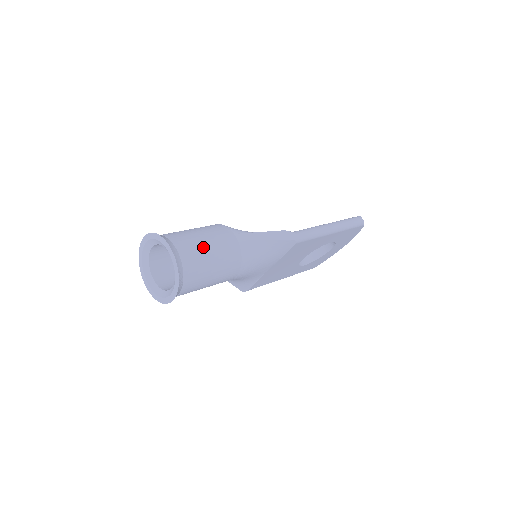
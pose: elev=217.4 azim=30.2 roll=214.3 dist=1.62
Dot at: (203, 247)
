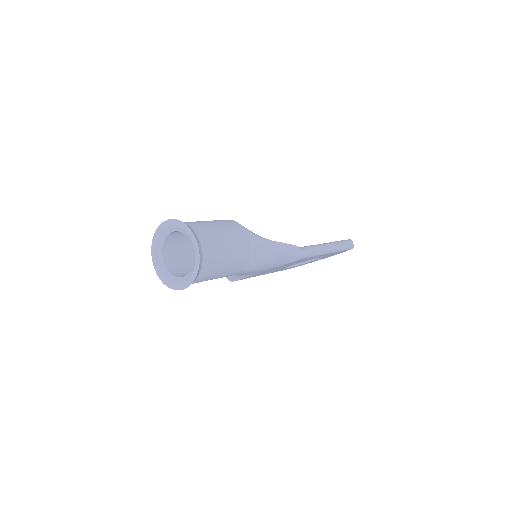
Dot at: (222, 246)
